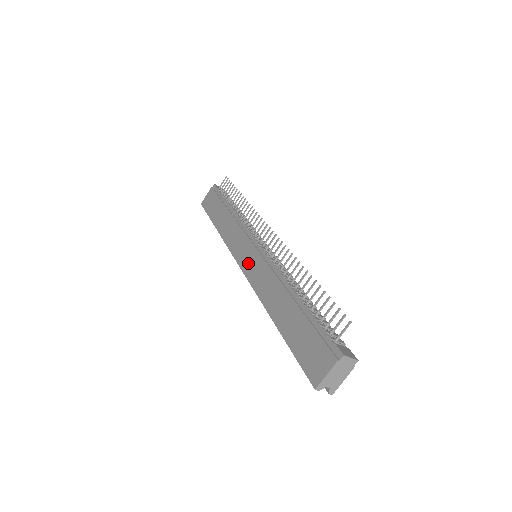
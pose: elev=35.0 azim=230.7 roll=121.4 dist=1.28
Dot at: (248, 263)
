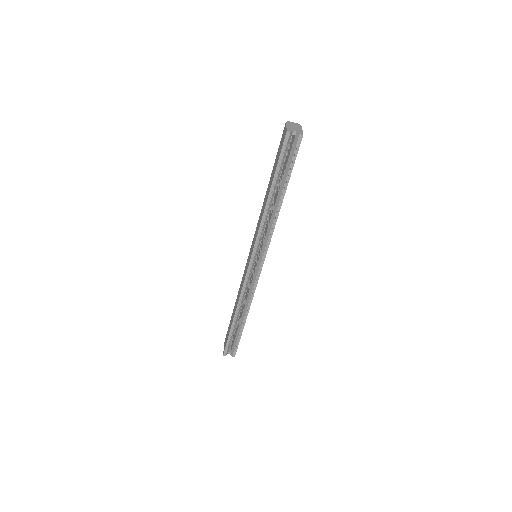
Dot at: (251, 252)
